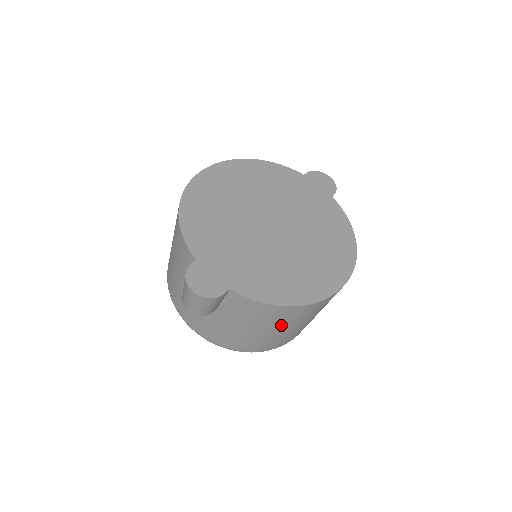
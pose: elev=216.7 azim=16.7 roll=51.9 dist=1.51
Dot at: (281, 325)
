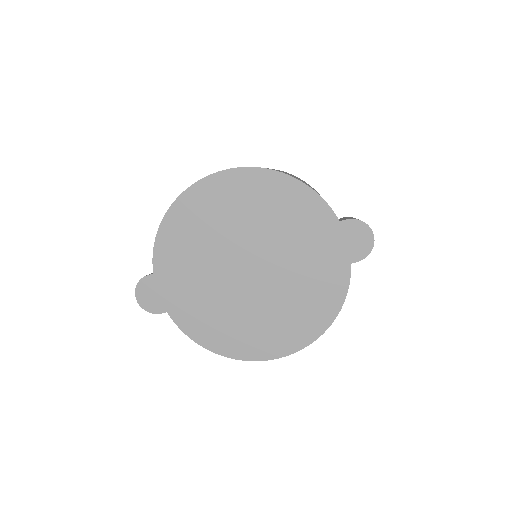
Dot at: occluded
